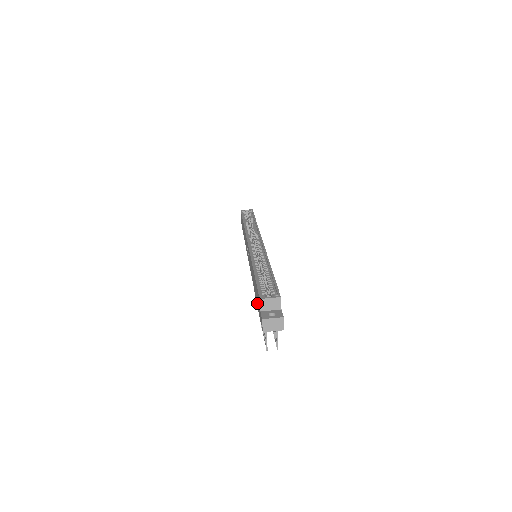
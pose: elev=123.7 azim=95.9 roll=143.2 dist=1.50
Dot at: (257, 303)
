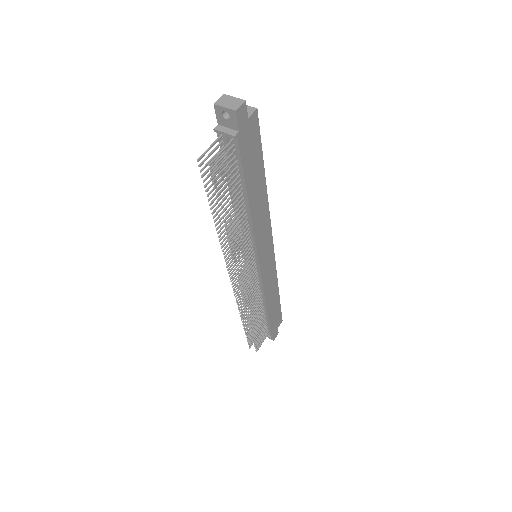
Dot at: occluded
